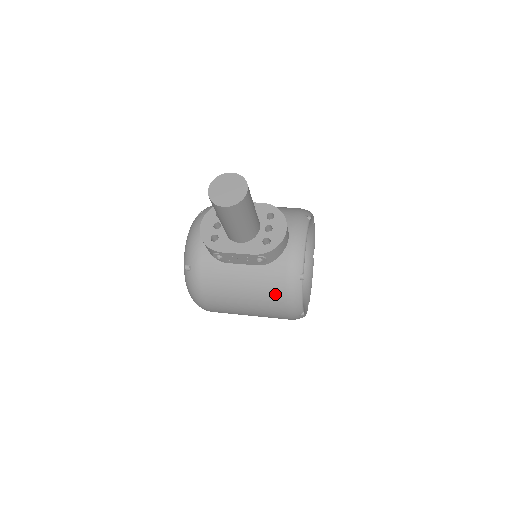
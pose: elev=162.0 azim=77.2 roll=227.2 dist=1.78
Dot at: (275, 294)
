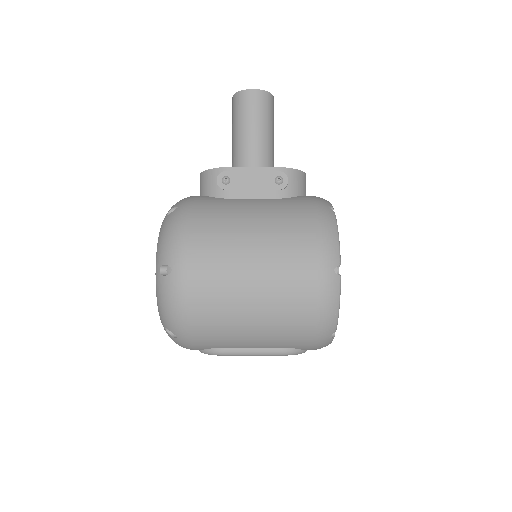
Dot at: (300, 220)
